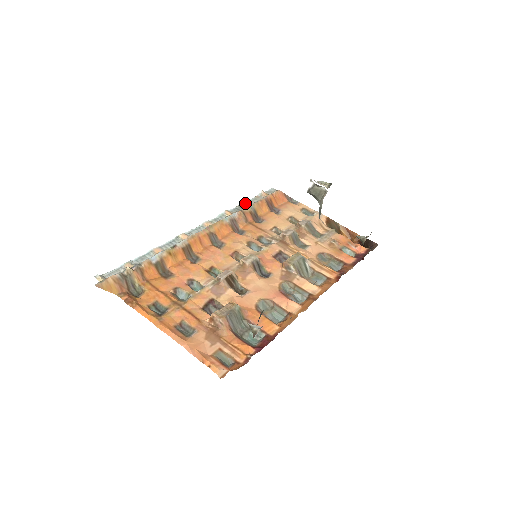
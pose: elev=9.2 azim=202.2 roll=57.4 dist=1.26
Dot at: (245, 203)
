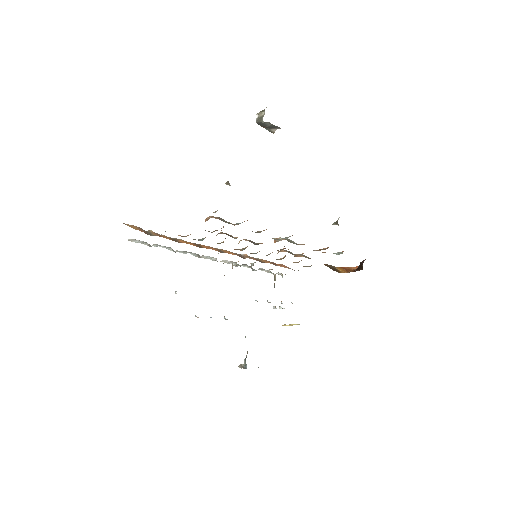
Dot at: (253, 264)
